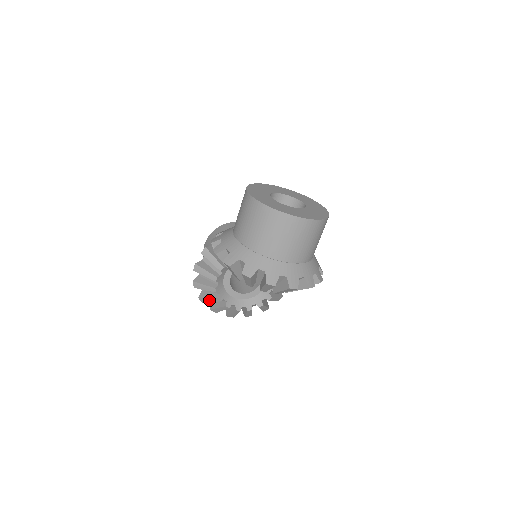
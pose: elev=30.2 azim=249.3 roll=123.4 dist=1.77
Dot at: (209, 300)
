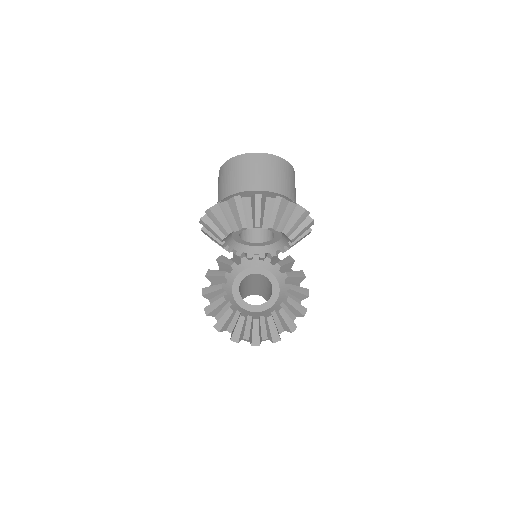
Dot at: (223, 320)
